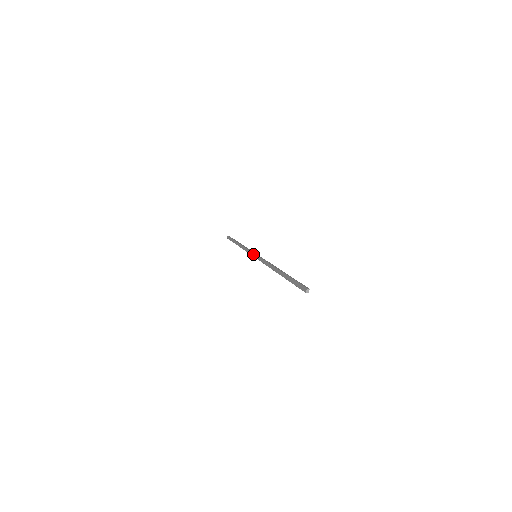
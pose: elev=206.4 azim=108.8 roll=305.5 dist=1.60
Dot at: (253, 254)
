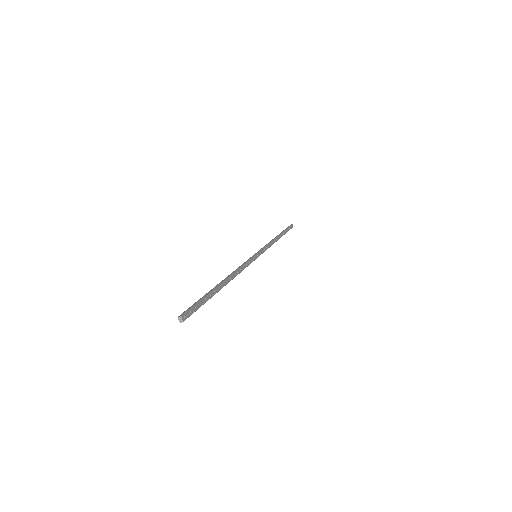
Dot at: occluded
